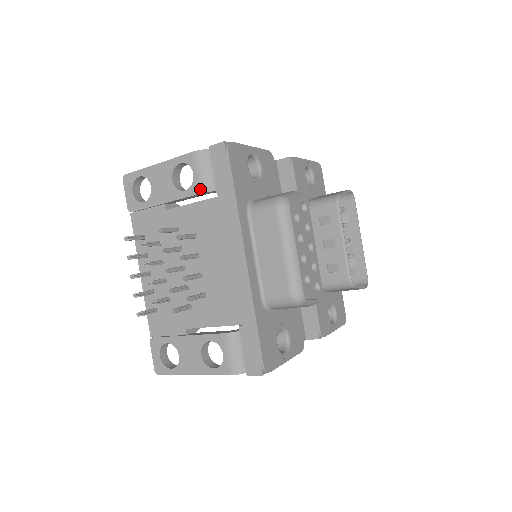
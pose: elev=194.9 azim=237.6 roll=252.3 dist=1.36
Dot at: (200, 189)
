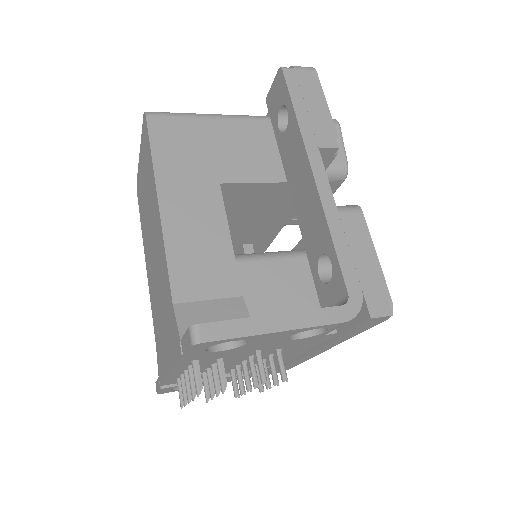
Dot at: occluded
